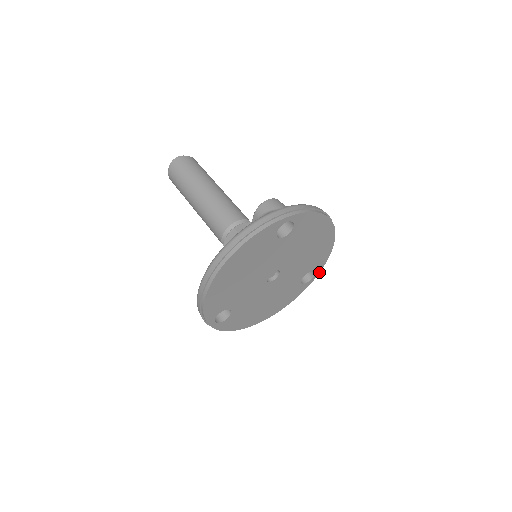
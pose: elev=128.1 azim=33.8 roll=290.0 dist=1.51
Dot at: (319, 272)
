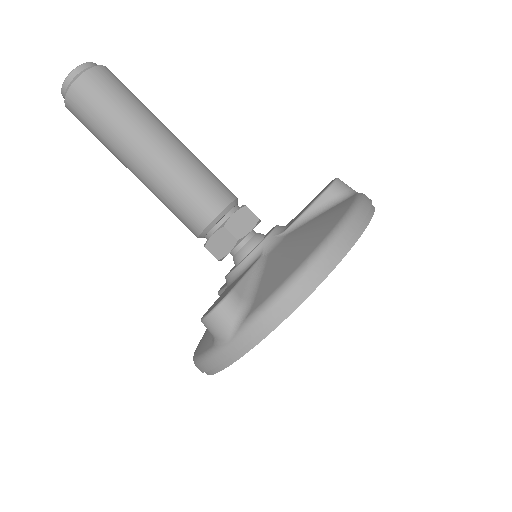
Dot at: occluded
